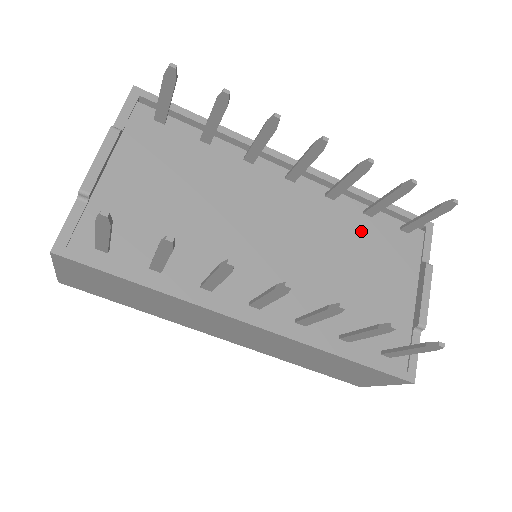
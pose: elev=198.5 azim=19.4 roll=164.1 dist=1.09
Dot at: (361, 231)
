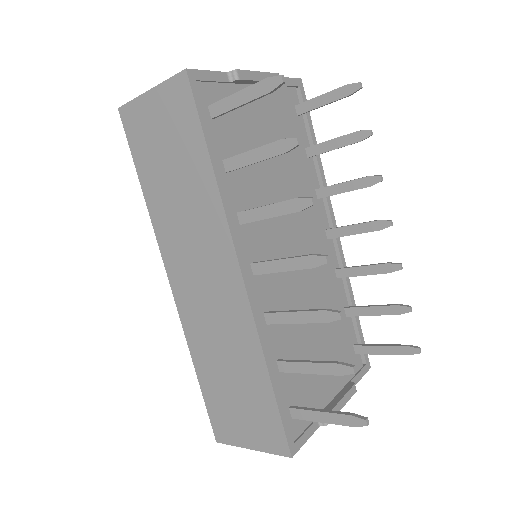
Dot at: occluded
